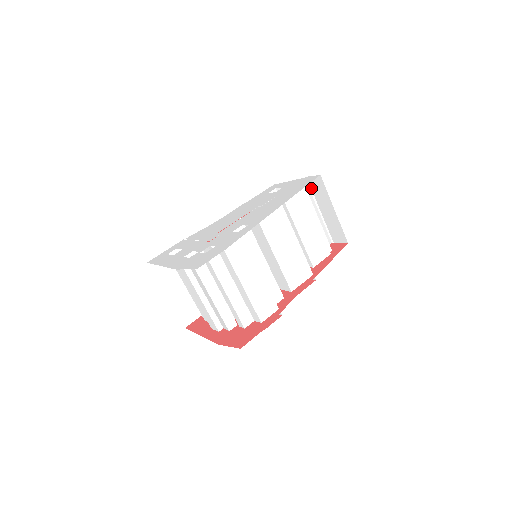
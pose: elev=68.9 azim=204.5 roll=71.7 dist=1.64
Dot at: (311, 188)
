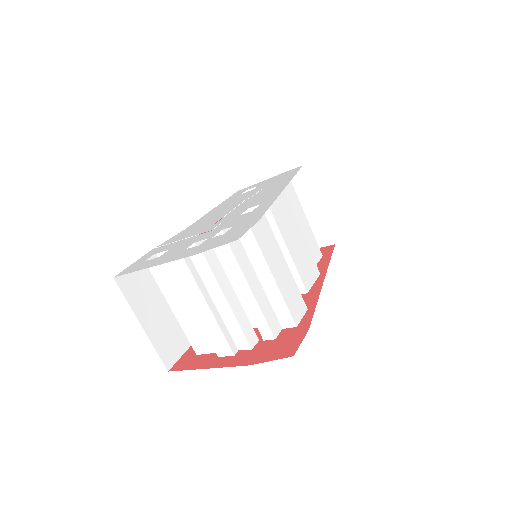
Dot at: occluded
